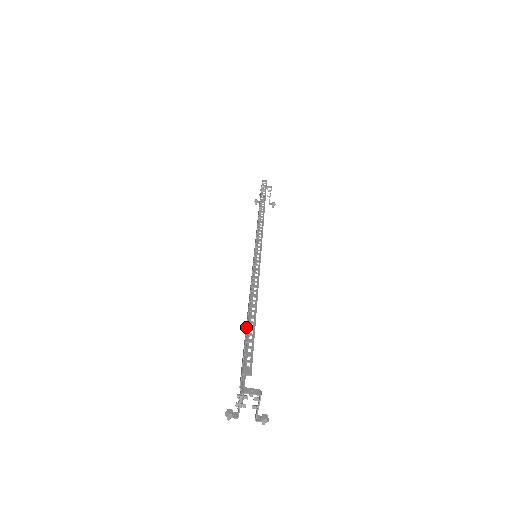
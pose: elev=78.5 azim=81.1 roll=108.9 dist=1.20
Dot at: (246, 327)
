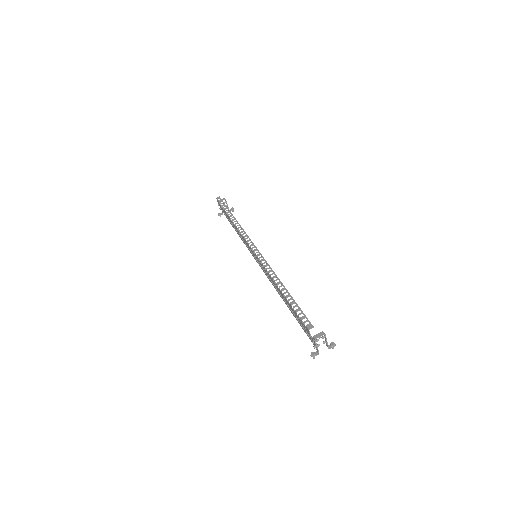
Dot at: (289, 304)
